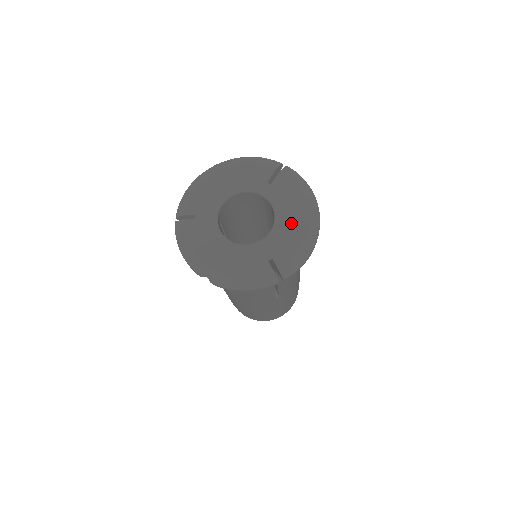
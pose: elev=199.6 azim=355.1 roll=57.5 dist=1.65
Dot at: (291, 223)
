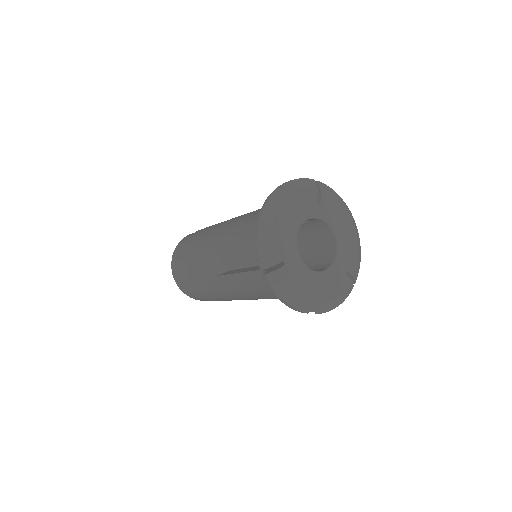
Dot at: (346, 235)
